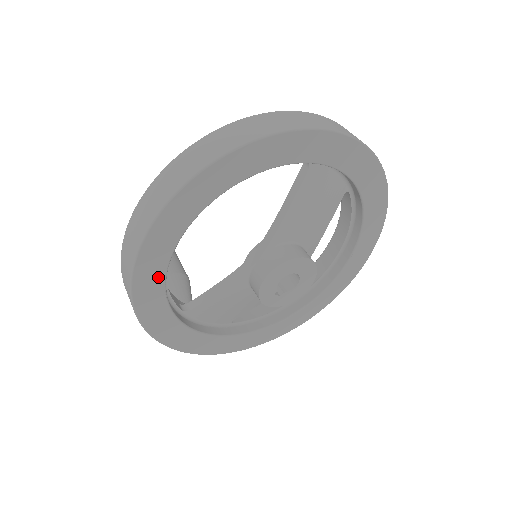
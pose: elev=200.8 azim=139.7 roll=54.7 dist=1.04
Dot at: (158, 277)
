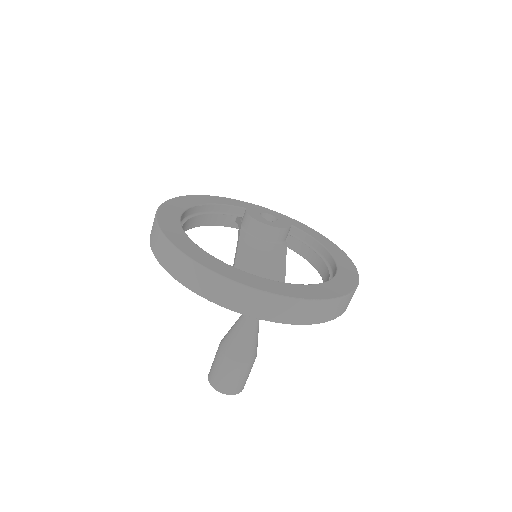
Dot at: (181, 234)
